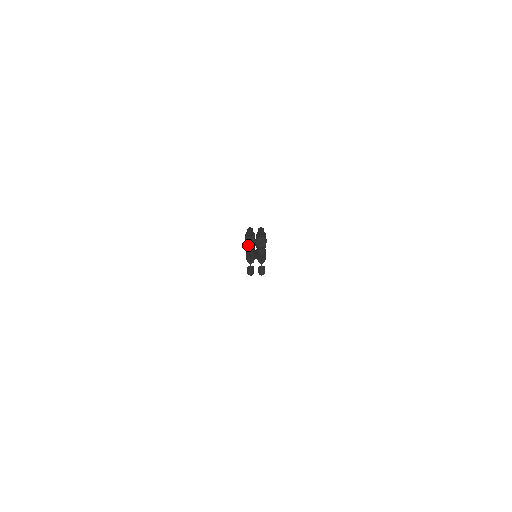
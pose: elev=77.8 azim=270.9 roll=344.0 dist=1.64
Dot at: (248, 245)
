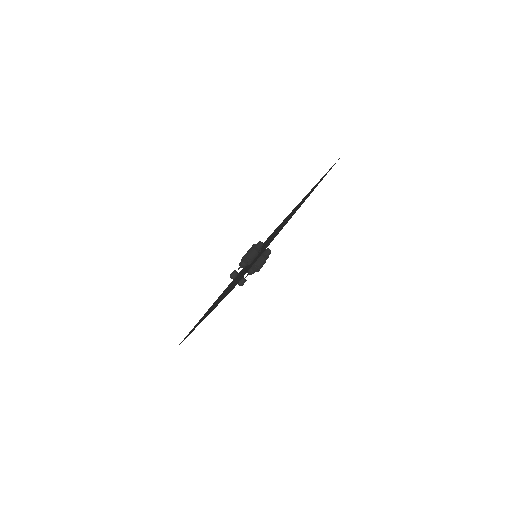
Dot at: (244, 261)
